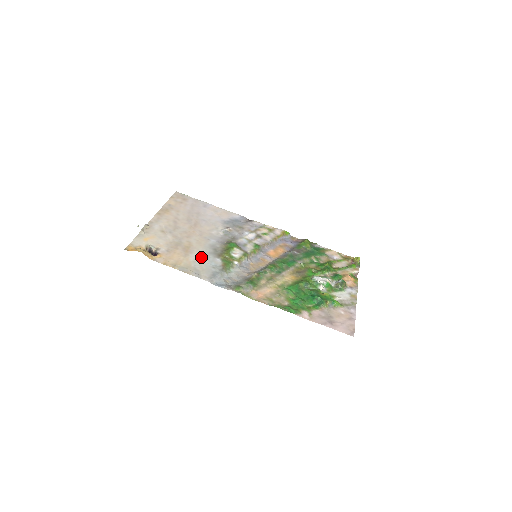
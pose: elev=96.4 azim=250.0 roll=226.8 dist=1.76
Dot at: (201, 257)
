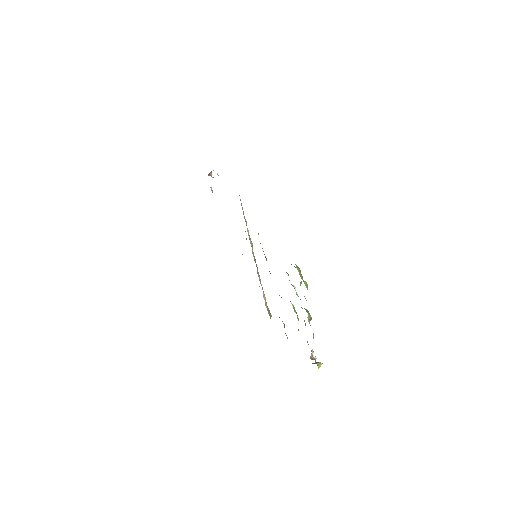
Dot at: occluded
